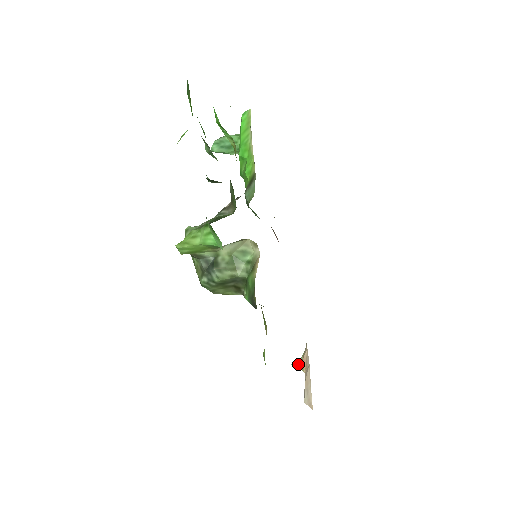
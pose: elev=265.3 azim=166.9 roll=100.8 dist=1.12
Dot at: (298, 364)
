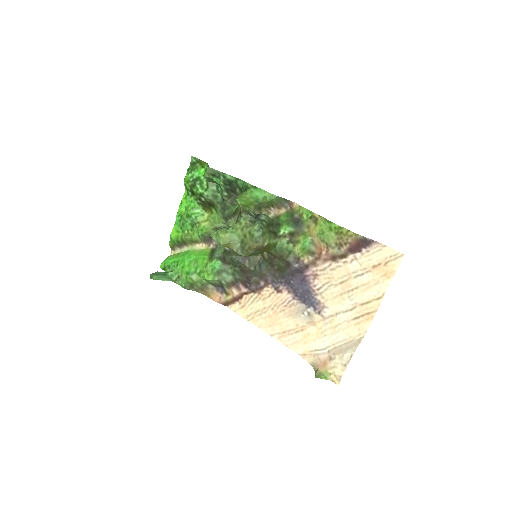
Dot at: (319, 373)
